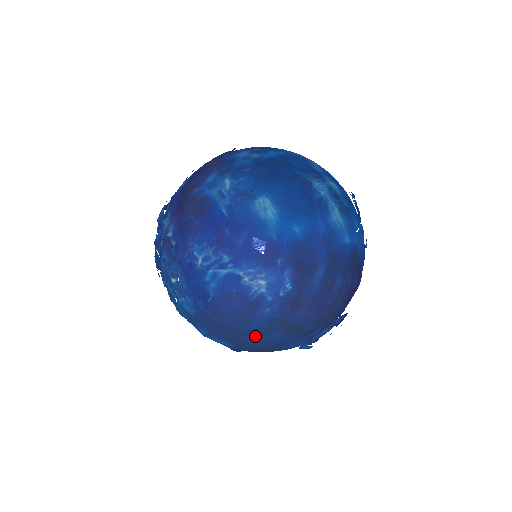
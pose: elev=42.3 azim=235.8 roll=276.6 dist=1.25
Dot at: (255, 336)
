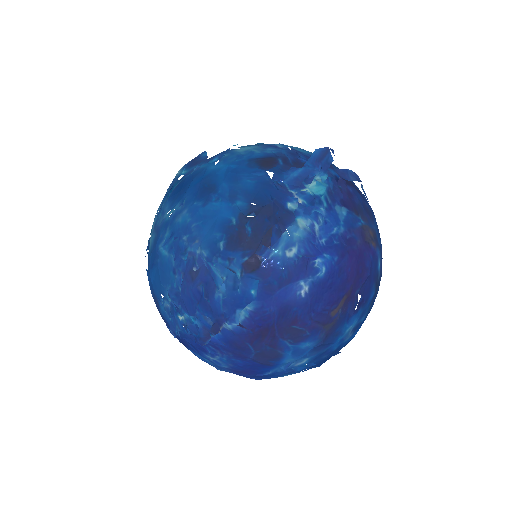
Dot at: occluded
